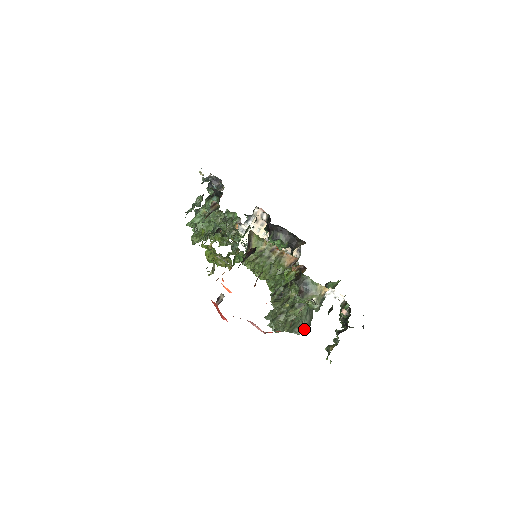
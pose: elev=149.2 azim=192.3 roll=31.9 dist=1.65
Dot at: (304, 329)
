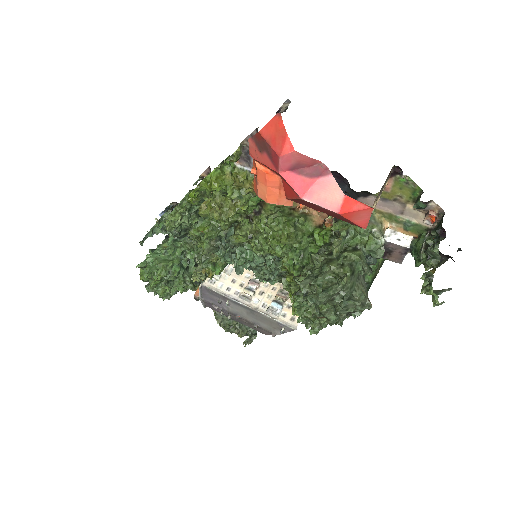
Dot at: (365, 296)
